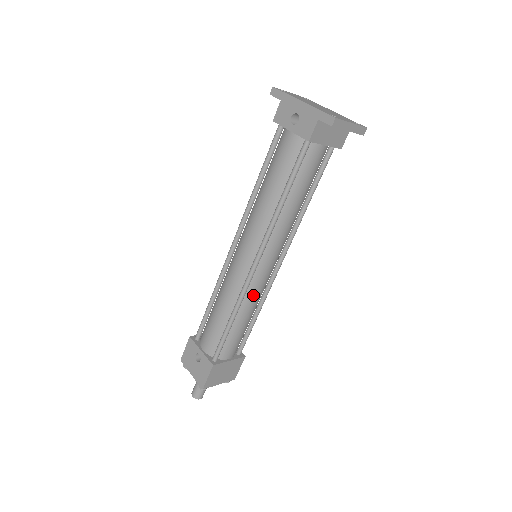
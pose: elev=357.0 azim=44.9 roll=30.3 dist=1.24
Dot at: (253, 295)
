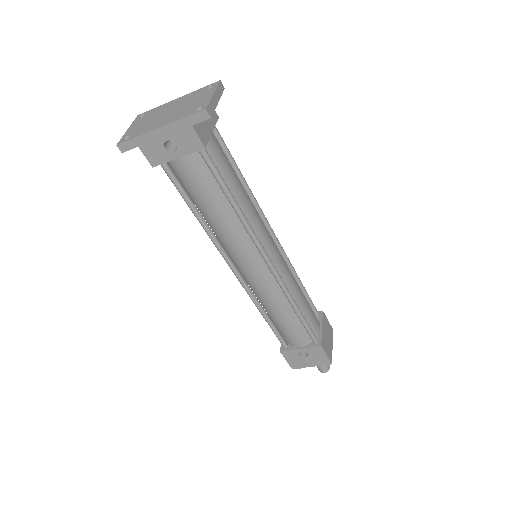
Dot at: (289, 279)
